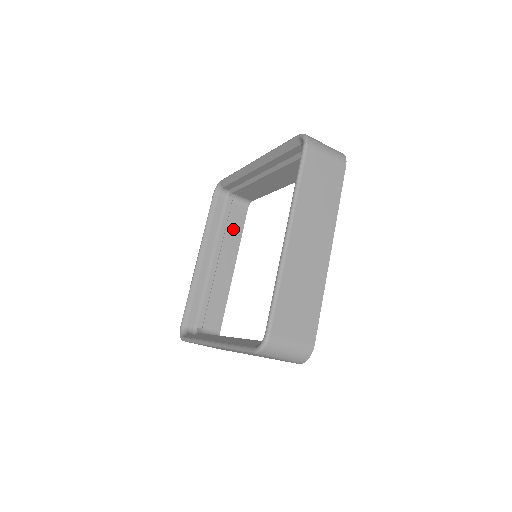
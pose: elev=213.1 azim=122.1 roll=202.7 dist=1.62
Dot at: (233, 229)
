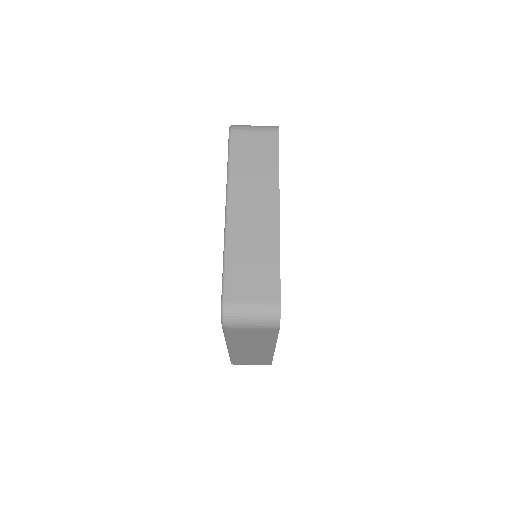
Dot at: occluded
